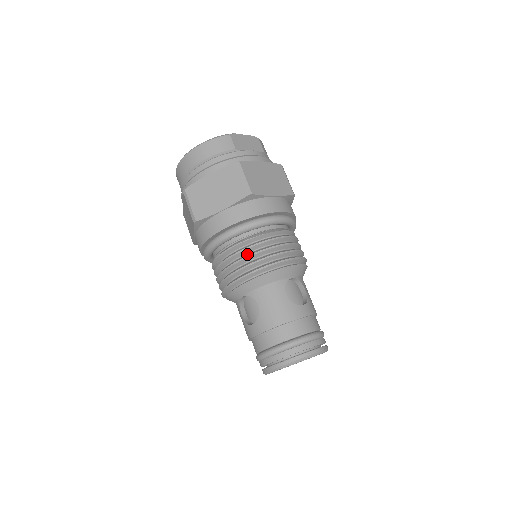
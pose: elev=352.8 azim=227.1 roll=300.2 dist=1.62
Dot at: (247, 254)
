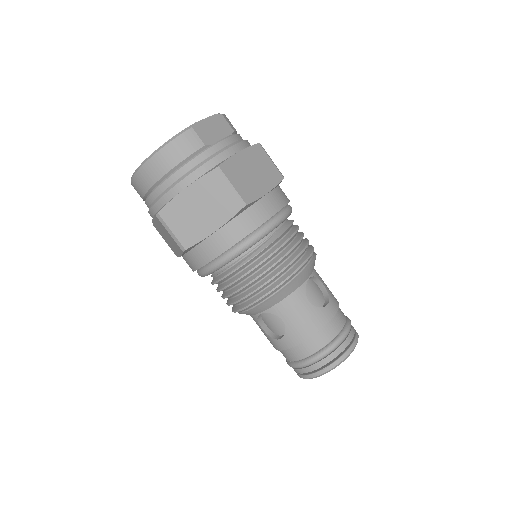
Dot at: (257, 272)
